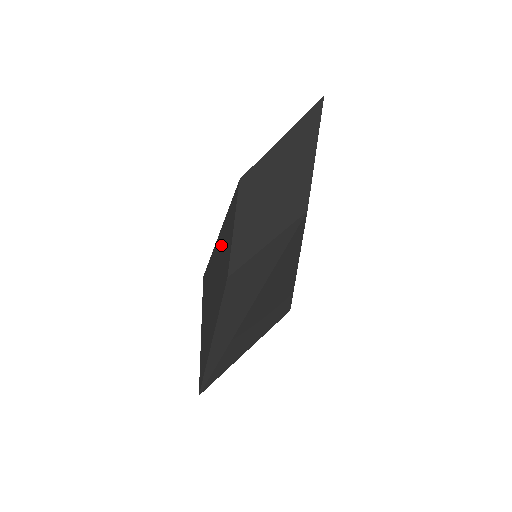
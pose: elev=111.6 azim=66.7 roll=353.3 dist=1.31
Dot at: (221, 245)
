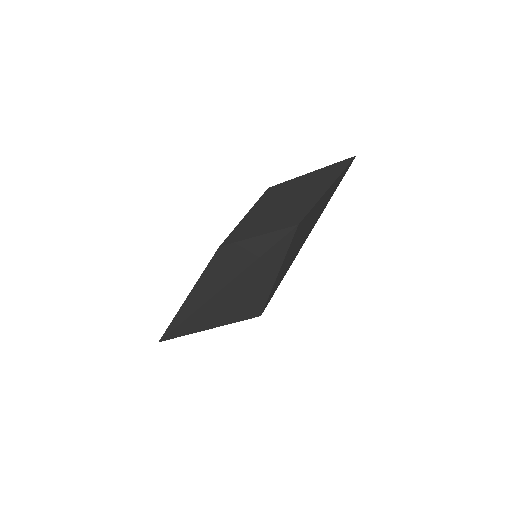
Dot at: occluded
